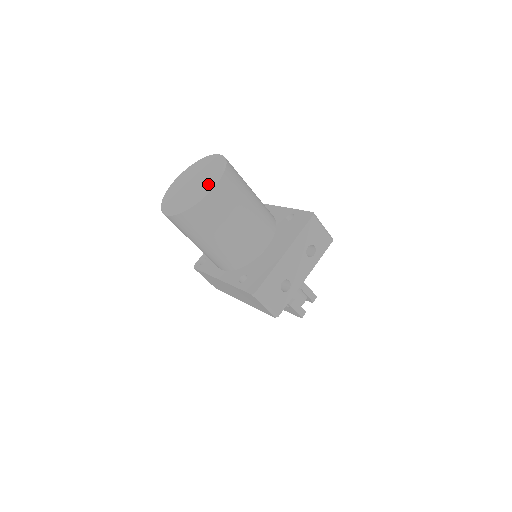
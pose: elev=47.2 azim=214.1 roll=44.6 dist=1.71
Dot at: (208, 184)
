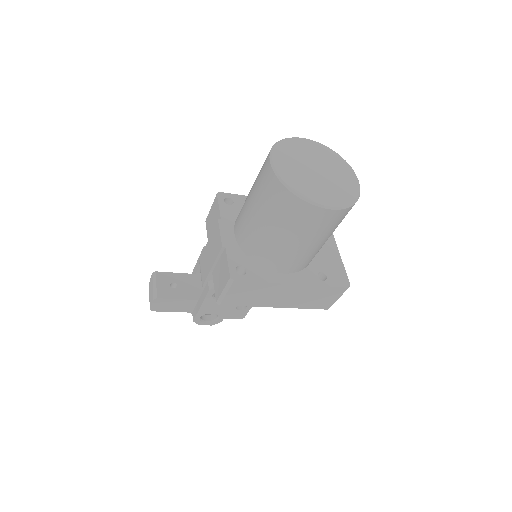
Dot at: (349, 175)
